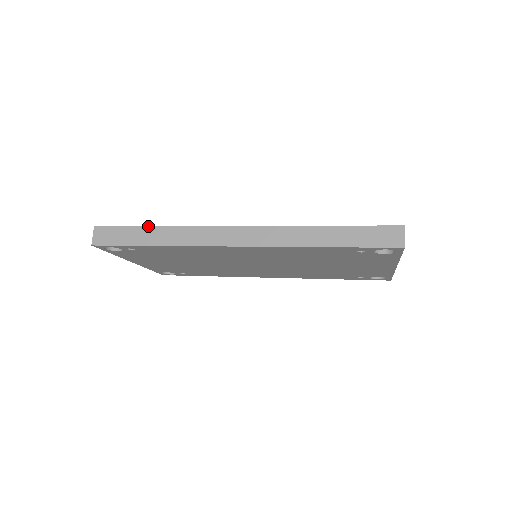
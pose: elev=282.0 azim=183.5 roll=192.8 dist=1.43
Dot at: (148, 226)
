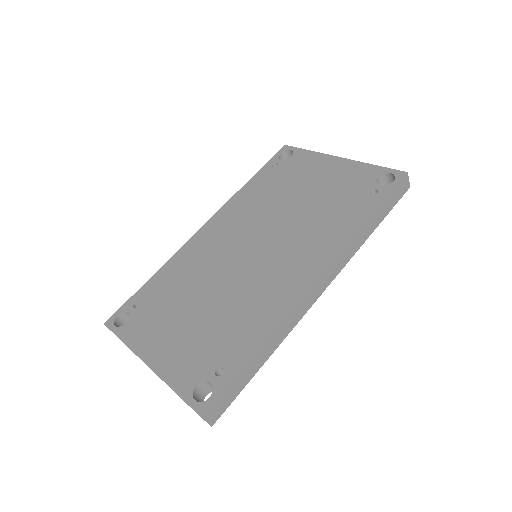
Dot at: (251, 359)
